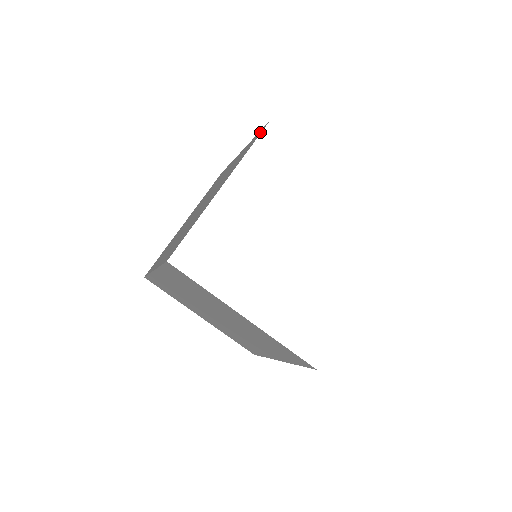
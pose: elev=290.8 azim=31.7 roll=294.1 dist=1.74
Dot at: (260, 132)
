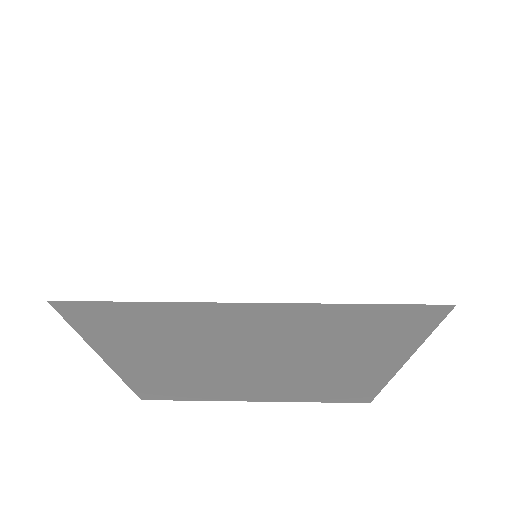
Dot at: occluded
